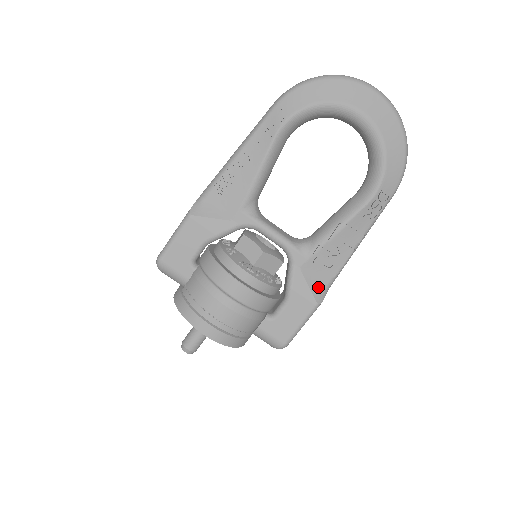
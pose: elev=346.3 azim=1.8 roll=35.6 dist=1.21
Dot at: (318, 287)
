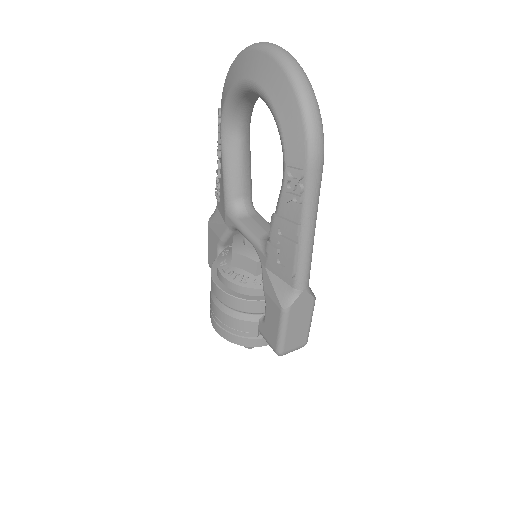
Dot at: (284, 289)
